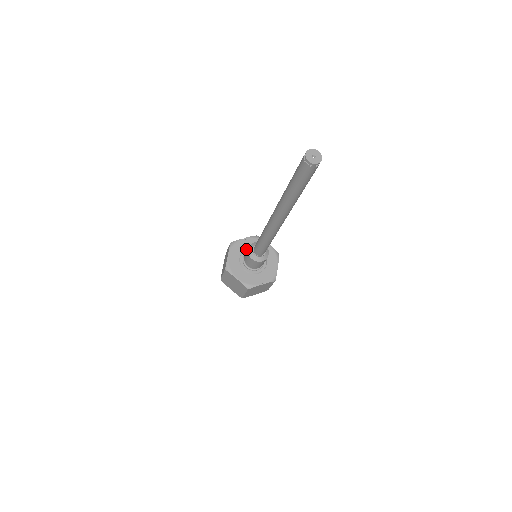
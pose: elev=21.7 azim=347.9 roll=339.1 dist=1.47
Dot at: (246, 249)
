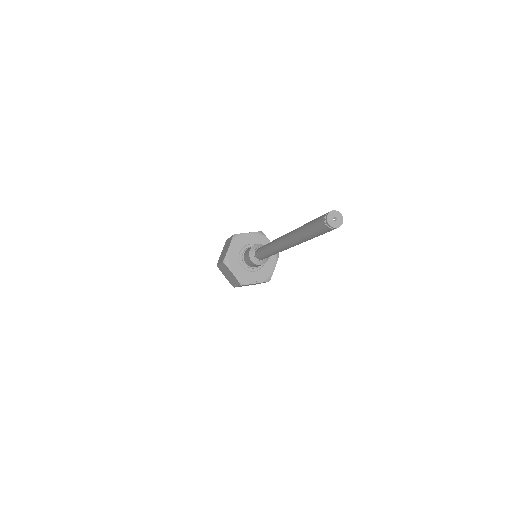
Dot at: (248, 244)
